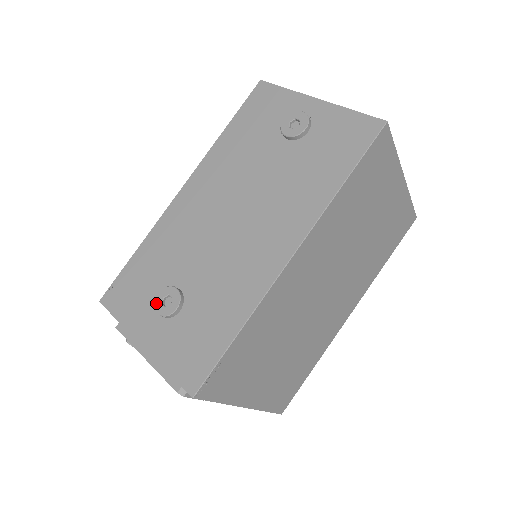
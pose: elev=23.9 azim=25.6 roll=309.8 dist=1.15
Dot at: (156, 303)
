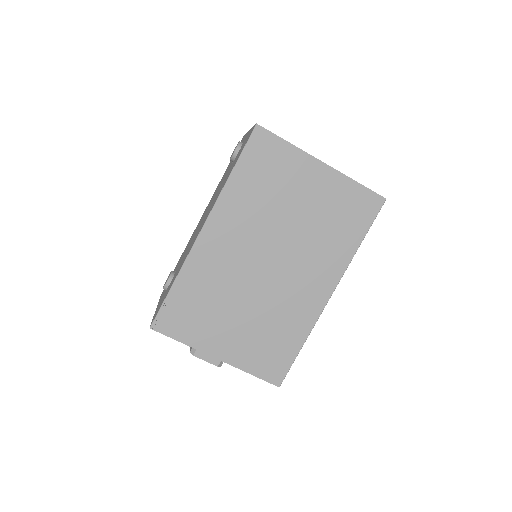
Dot at: occluded
